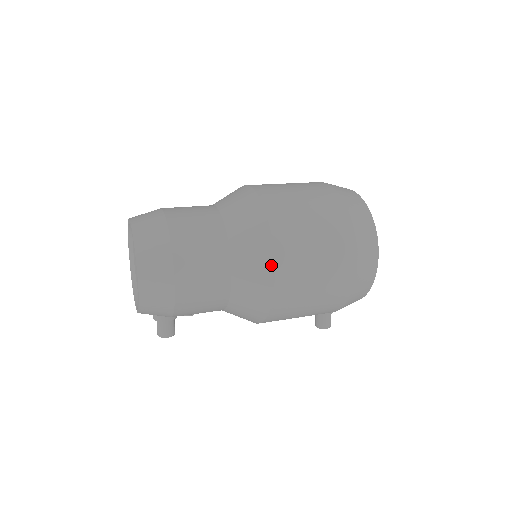
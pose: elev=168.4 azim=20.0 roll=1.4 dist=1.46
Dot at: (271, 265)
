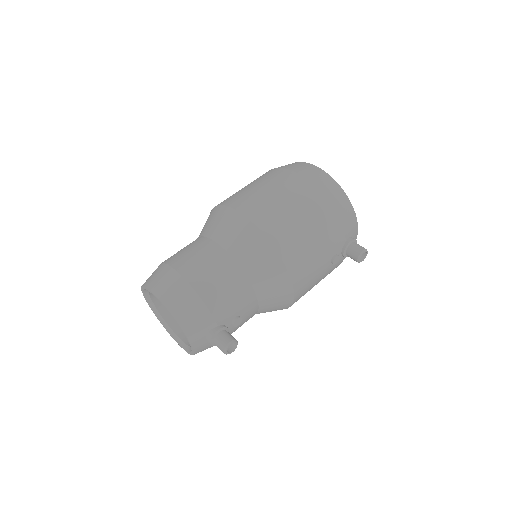
Dot at: (236, 214)
